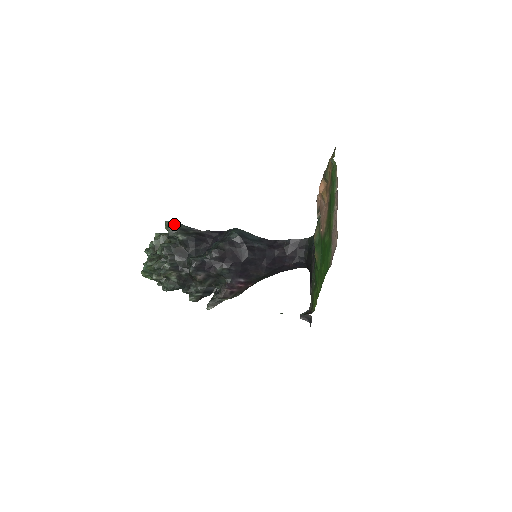
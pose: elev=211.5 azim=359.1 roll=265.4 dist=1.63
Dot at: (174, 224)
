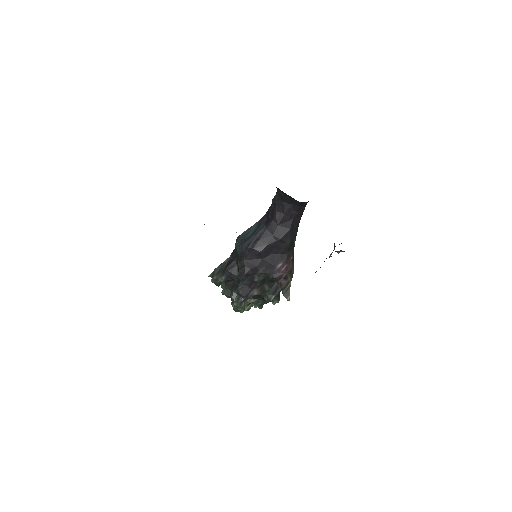
Dot at: (213, 273)
